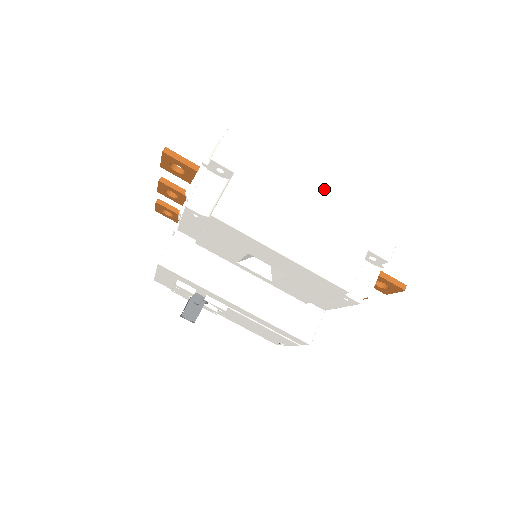
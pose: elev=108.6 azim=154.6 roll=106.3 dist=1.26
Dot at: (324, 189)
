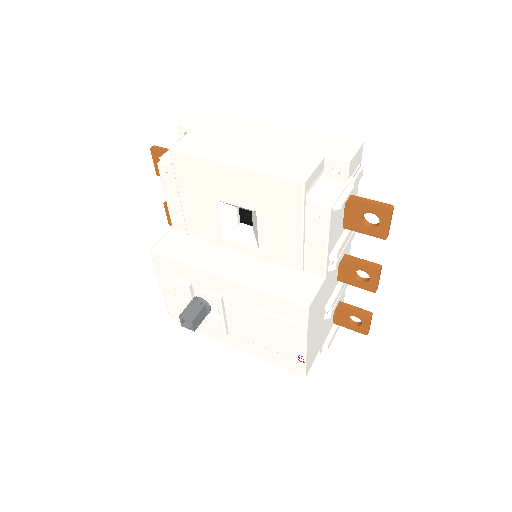
Dot at: (277, 128)
